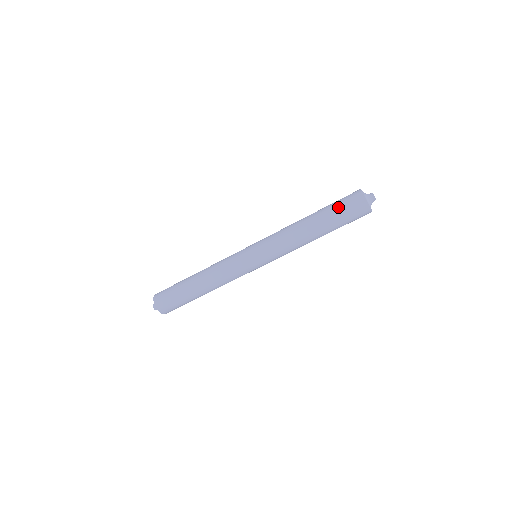
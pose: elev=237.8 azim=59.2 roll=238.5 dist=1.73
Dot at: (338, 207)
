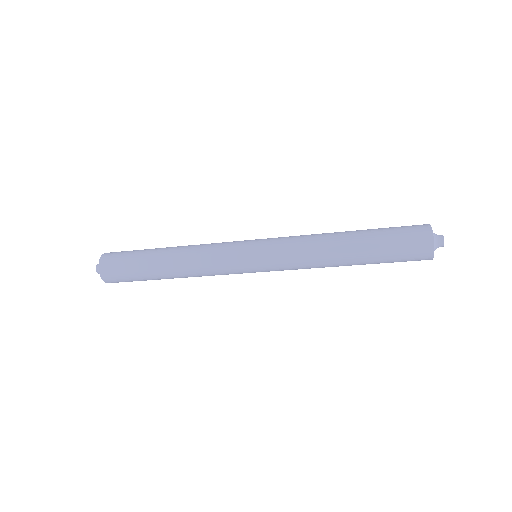
Dot at: (392, 238)
